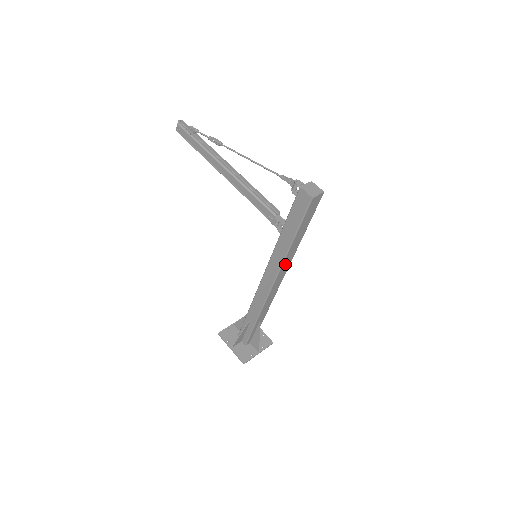
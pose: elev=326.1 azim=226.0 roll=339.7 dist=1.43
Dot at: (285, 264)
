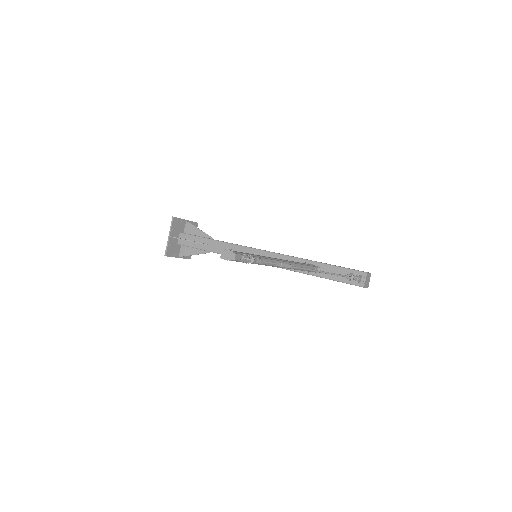
Dot at: occluded
